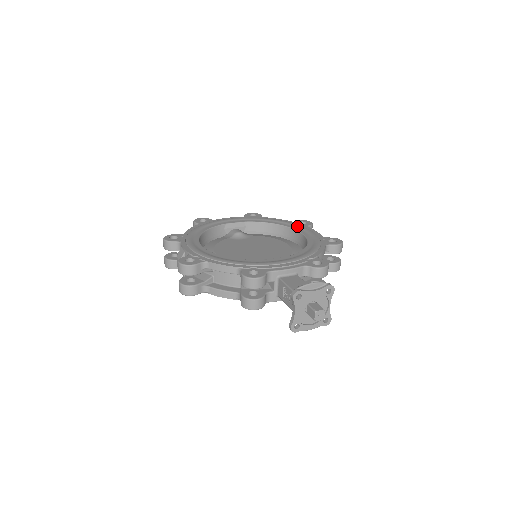
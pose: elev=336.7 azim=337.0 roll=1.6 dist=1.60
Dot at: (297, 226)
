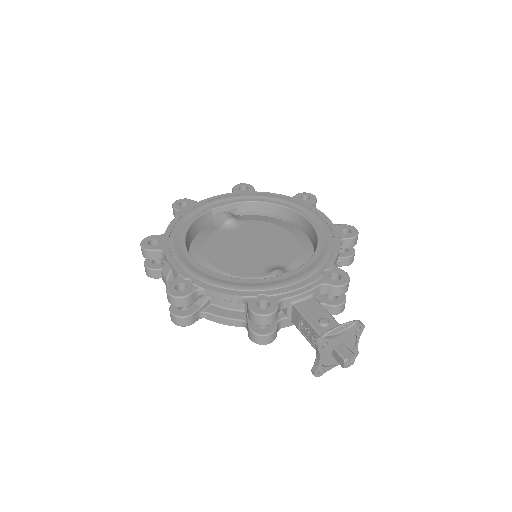
Dot at: (300, 207)
